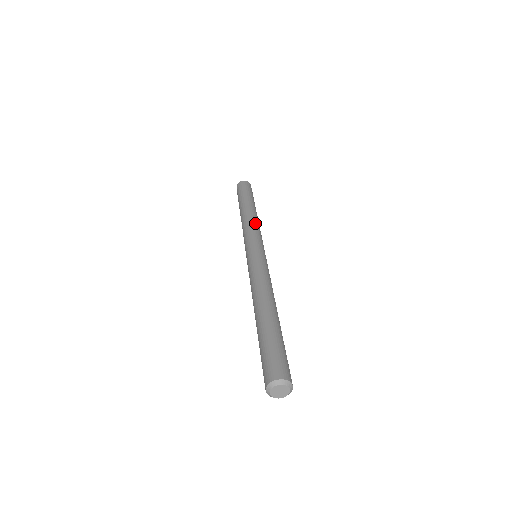
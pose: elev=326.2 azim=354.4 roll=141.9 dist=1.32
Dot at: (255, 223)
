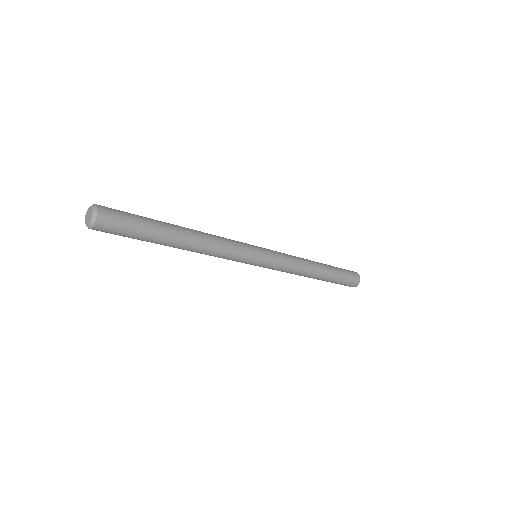
Dot at: (296, 257)
